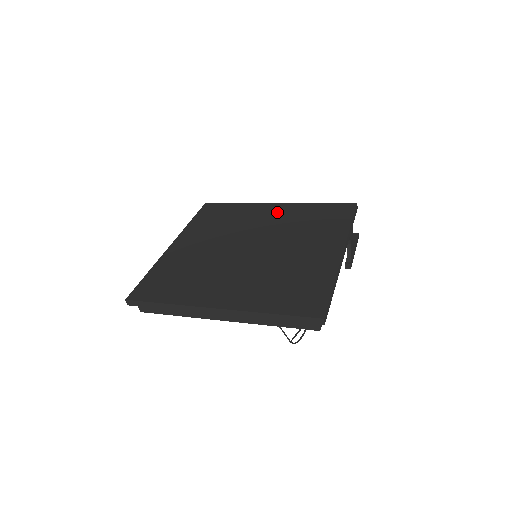
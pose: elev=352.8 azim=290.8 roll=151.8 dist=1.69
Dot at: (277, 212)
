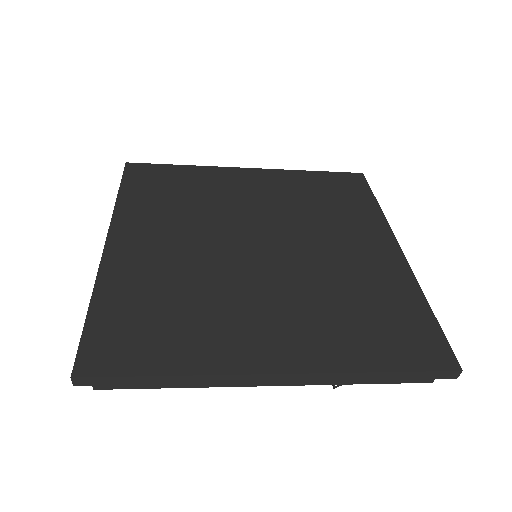
Dot at: (260, 183)
